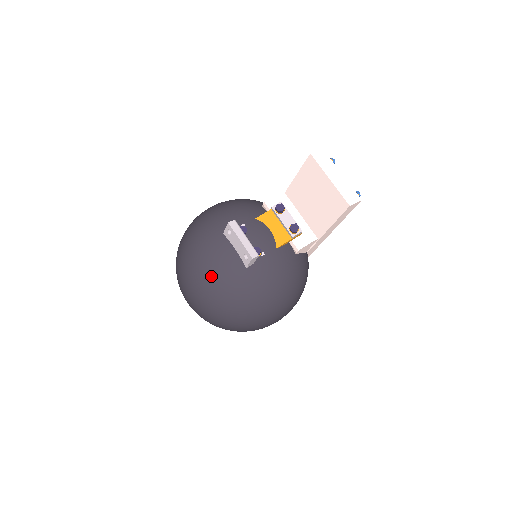
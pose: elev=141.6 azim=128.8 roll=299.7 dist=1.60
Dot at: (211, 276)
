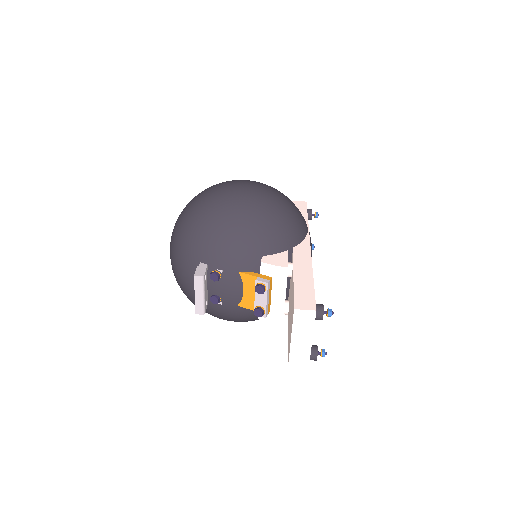
Dot at: (177, 275)
